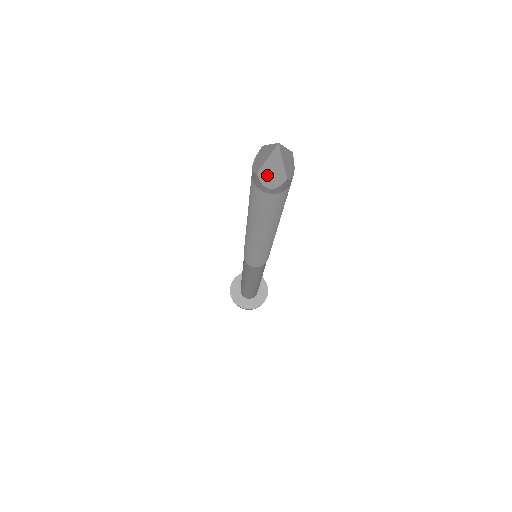
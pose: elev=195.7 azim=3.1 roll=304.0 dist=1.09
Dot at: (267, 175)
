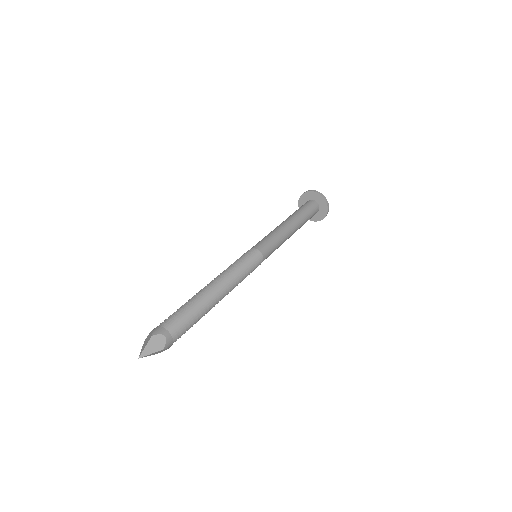
Dot at: occluded
